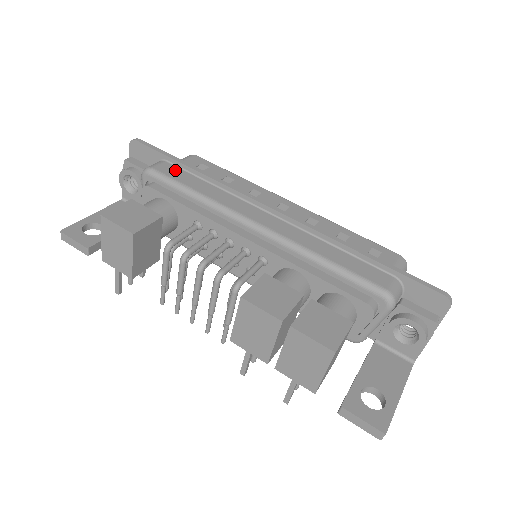
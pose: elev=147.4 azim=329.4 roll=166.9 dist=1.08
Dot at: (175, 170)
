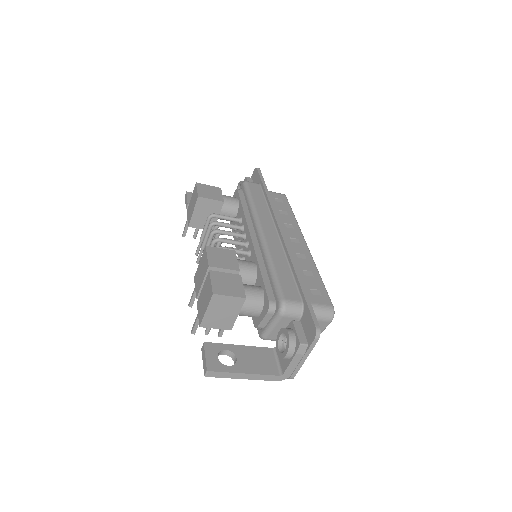
Dot at: (258, 189)
